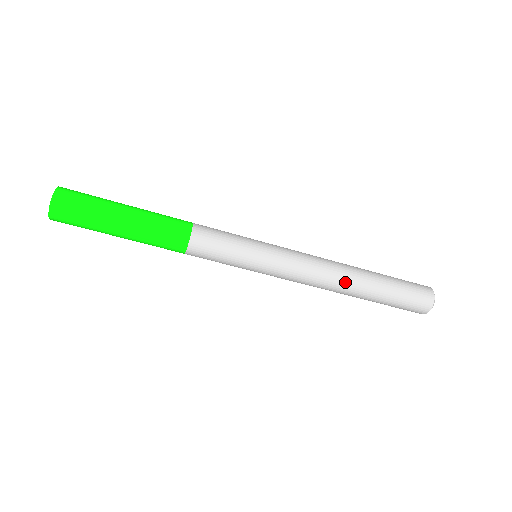
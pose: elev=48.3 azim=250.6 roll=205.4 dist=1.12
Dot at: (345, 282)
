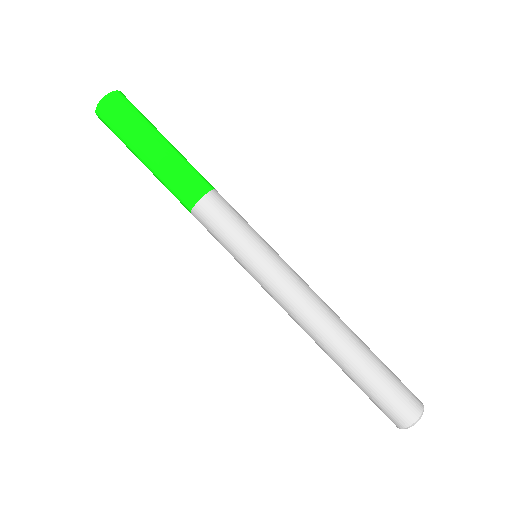
Dot at: (340, 319)
